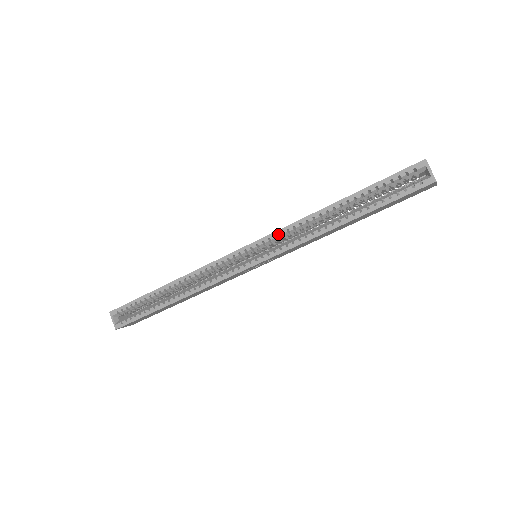
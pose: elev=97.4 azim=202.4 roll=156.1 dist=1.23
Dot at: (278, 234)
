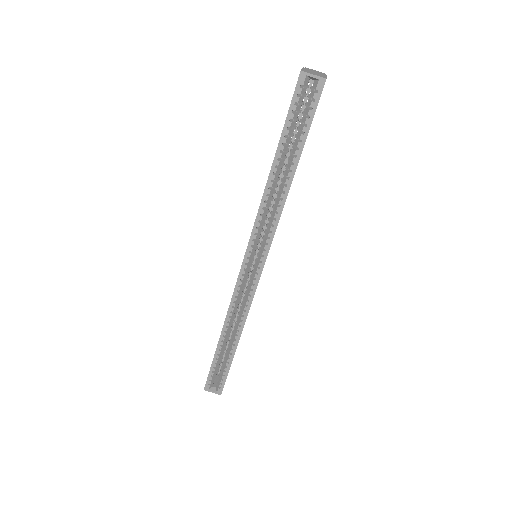
Dot at: (256, 231)
